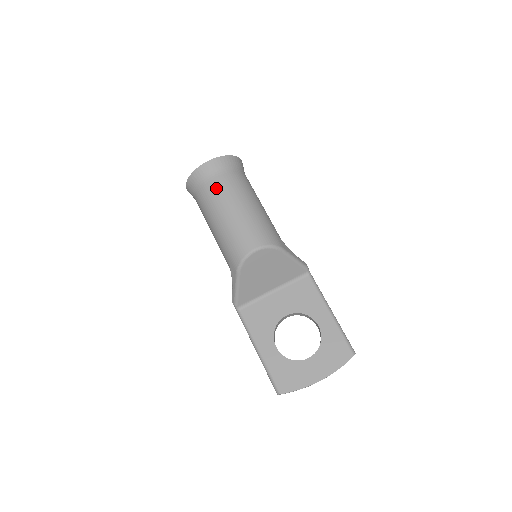
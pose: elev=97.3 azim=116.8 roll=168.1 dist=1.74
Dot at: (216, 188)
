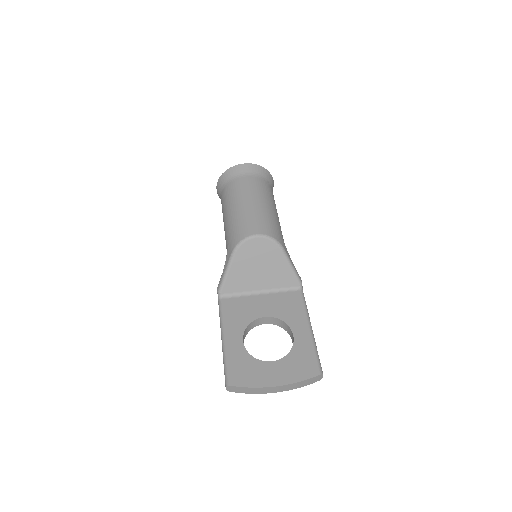
Dot at: (242, 184)
